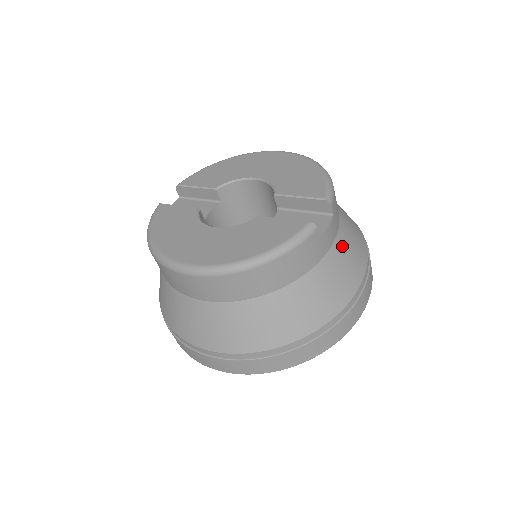
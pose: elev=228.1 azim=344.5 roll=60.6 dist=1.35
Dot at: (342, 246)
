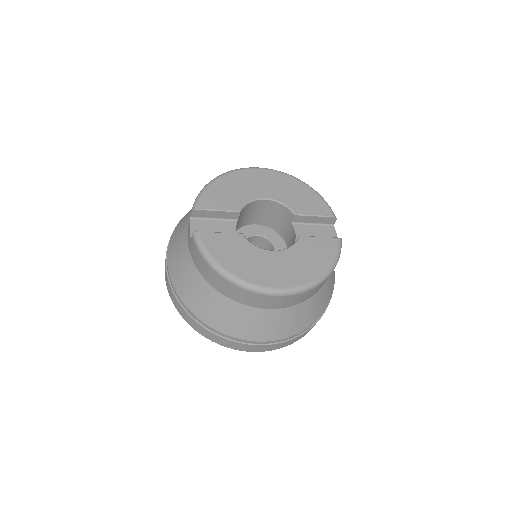
Dot at: occluded
